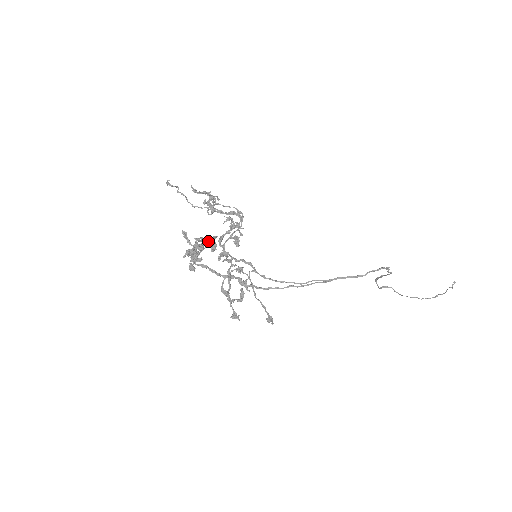
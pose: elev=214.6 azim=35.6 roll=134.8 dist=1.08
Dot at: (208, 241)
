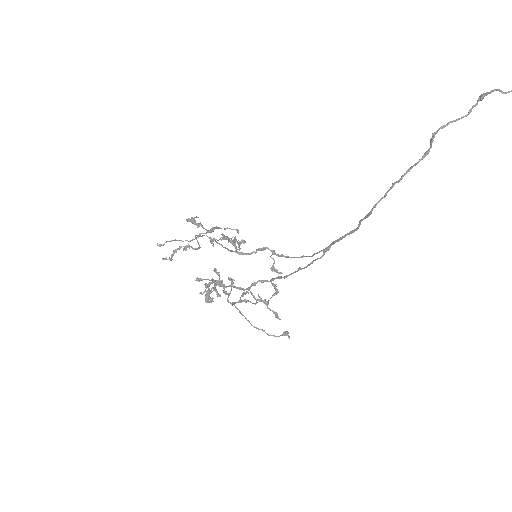
Dot at: (206, 292)
